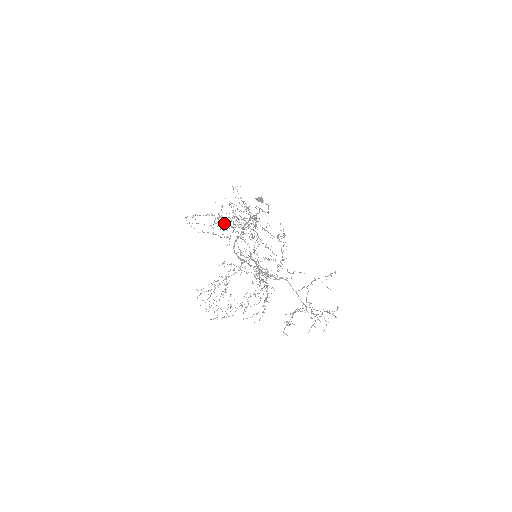
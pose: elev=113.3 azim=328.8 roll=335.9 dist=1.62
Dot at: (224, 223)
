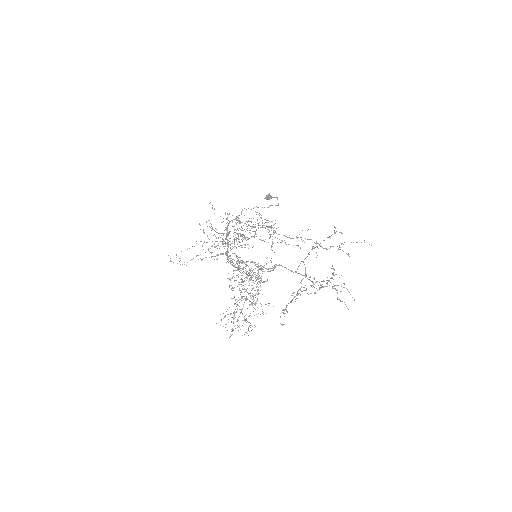
Dot at: occluded
